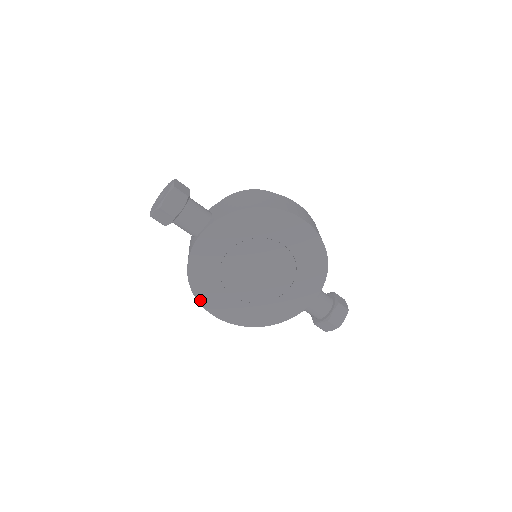
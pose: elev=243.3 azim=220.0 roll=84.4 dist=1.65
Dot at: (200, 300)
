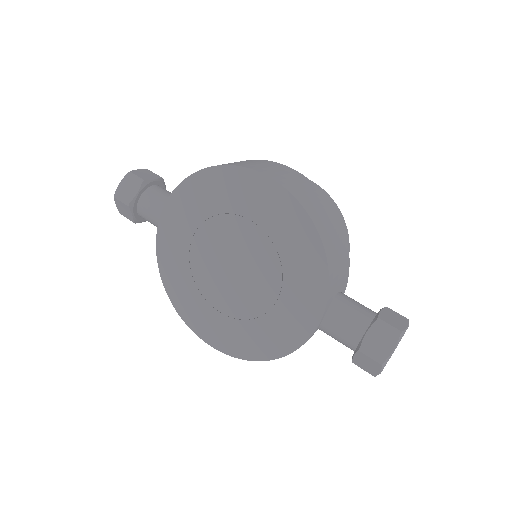
Dot at: (184, 318)
